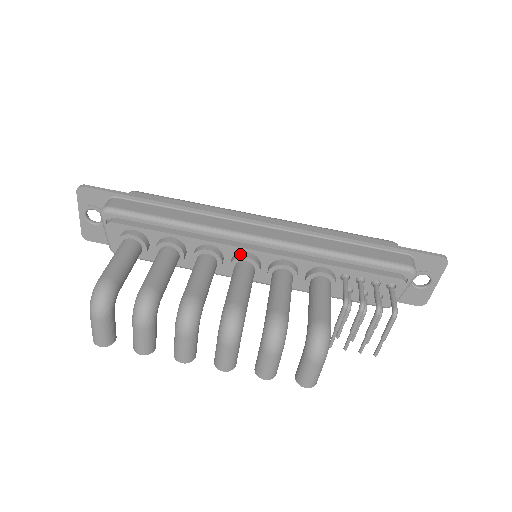
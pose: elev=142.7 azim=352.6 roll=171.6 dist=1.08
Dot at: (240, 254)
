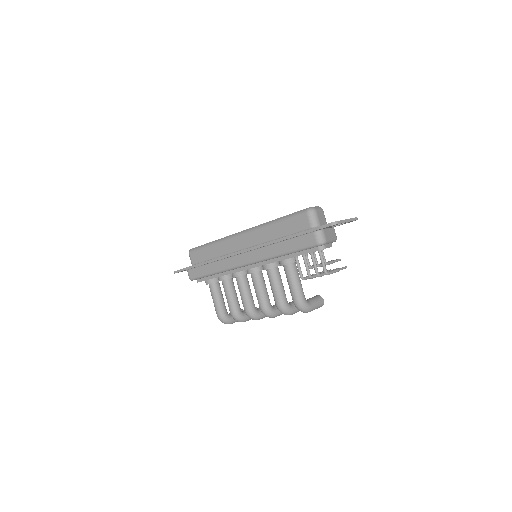
Dot at: (247, 272)
